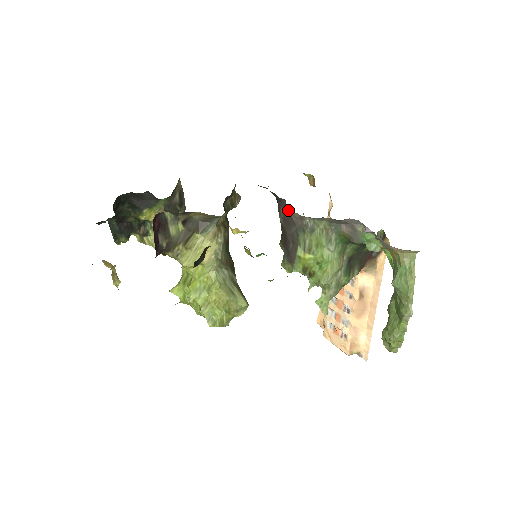
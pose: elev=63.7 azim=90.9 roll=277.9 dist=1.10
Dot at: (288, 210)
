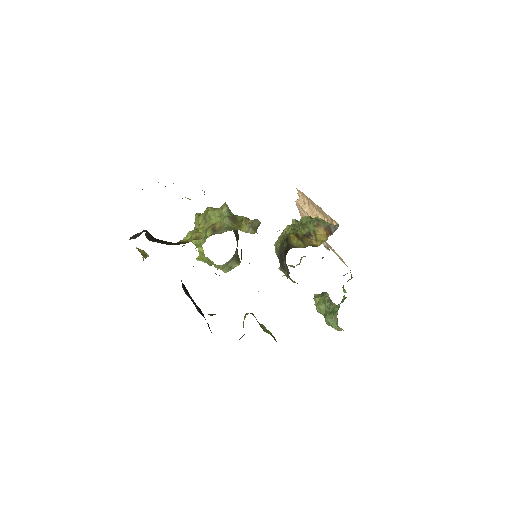
Dot at: occluded
